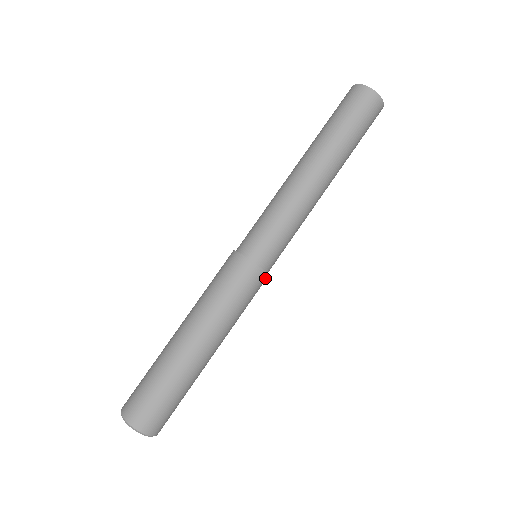
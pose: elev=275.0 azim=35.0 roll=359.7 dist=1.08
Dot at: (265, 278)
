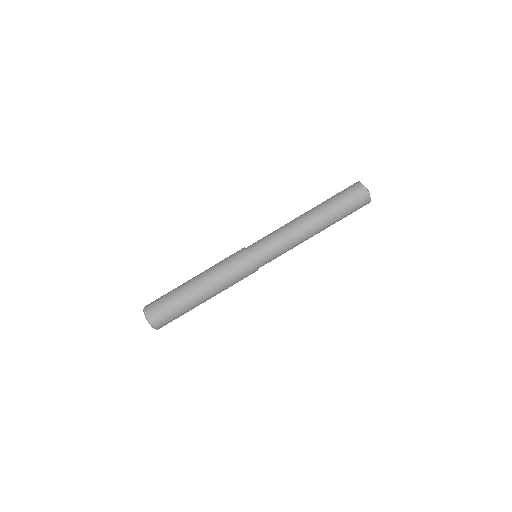
Dot at: (253, 268)
